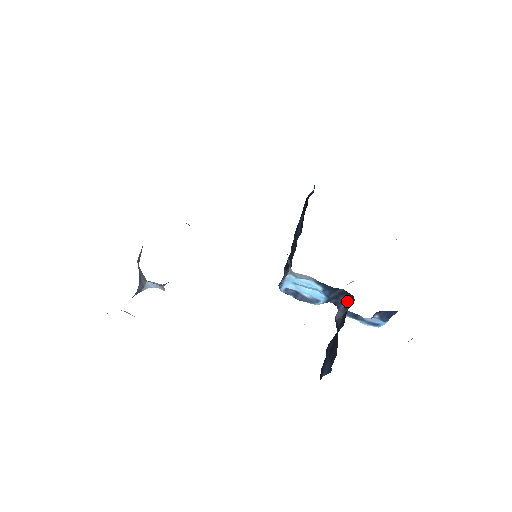
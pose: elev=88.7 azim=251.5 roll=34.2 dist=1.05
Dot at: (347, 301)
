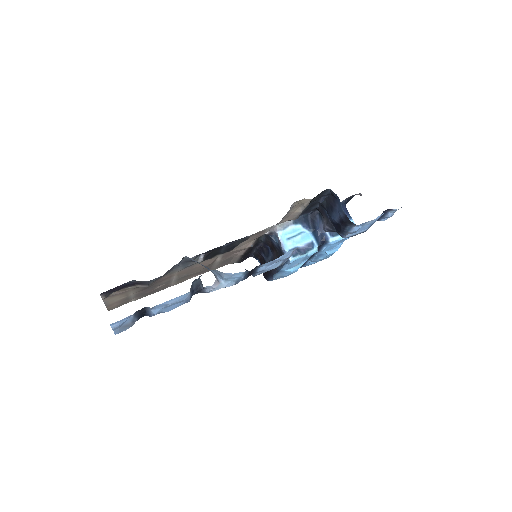
Dot at: (319, 220)
